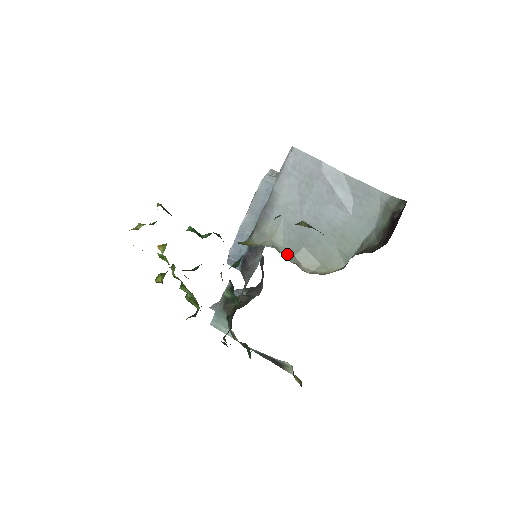
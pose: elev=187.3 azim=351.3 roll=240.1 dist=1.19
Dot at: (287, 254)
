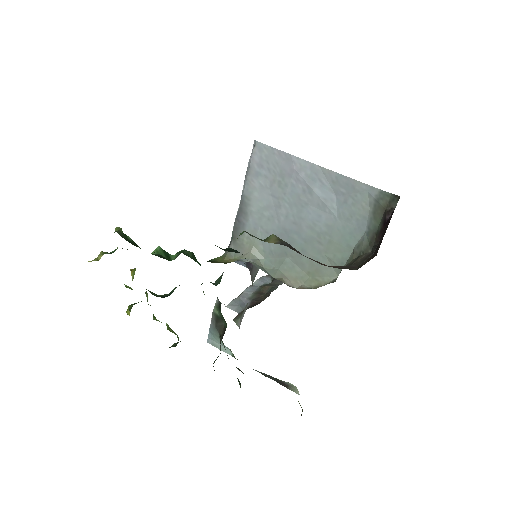
Dot at: (270, 267)
